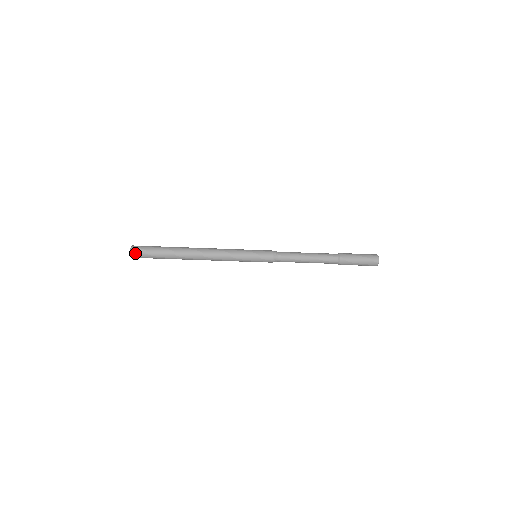
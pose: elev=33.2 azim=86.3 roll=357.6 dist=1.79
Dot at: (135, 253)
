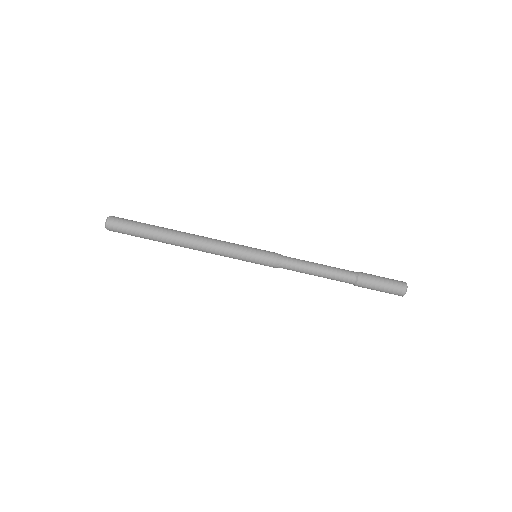
Dot at: (112, 220)
